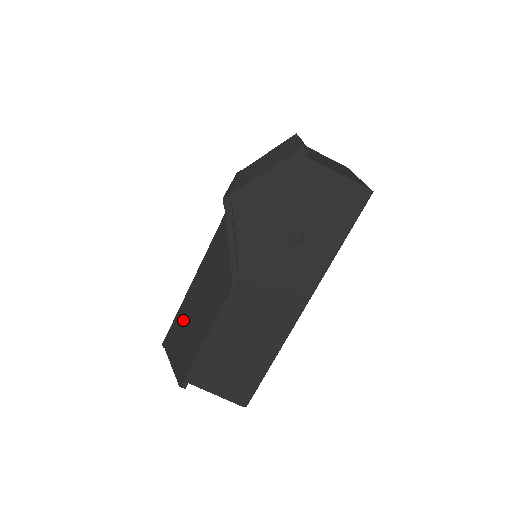
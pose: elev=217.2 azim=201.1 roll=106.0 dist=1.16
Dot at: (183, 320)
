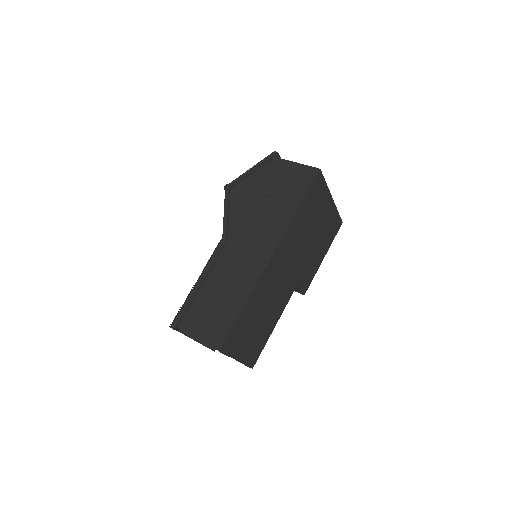
Dot at: occluded
